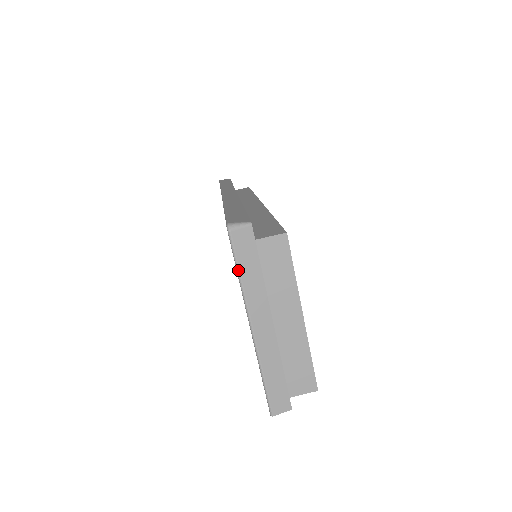
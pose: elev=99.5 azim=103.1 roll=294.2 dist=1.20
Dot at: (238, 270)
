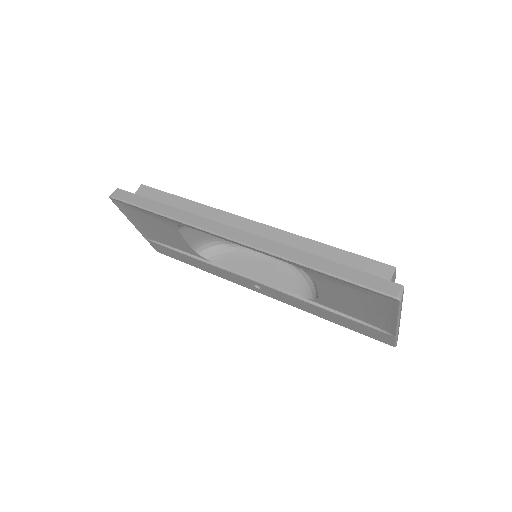
Dot at: occluded
